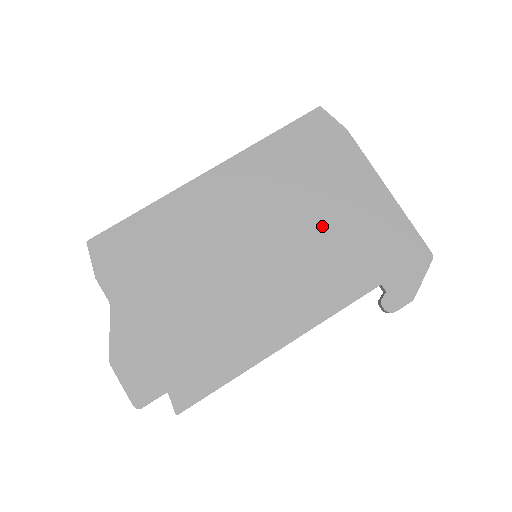
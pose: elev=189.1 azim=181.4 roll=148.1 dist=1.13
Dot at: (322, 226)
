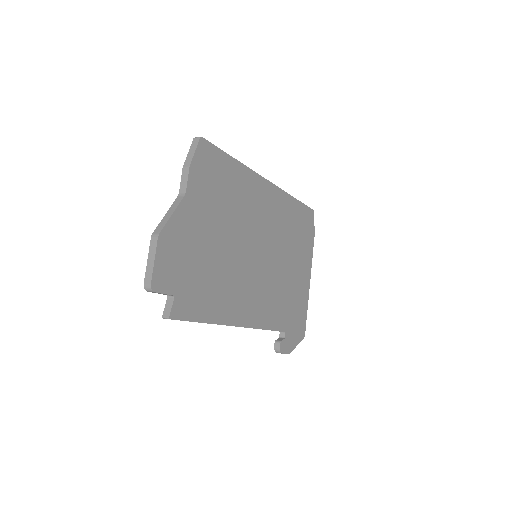
Dot at: (286, 273)
